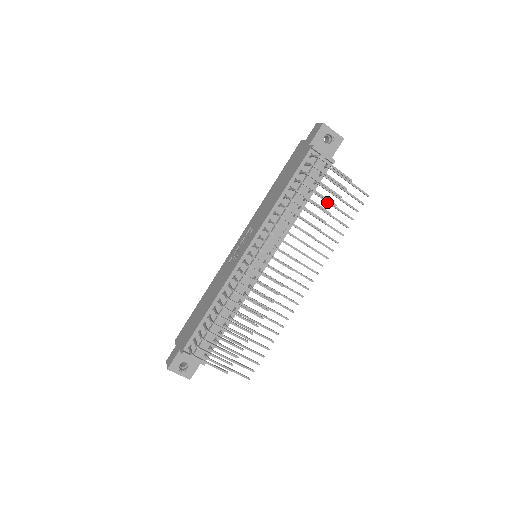
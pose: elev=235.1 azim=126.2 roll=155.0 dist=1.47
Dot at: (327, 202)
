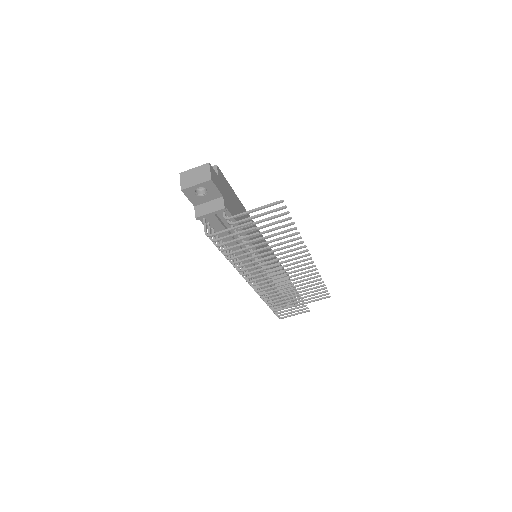
Dot at: (255, 230)
